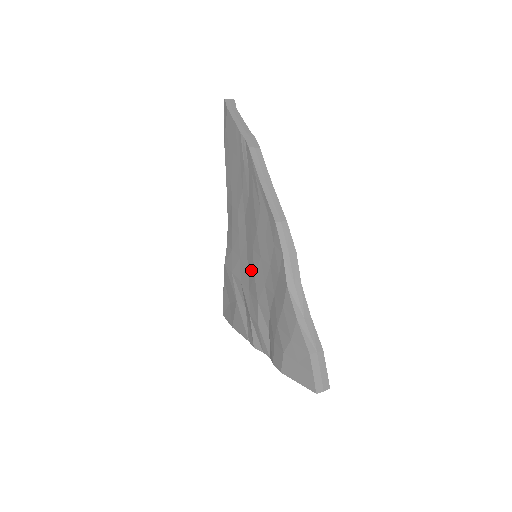
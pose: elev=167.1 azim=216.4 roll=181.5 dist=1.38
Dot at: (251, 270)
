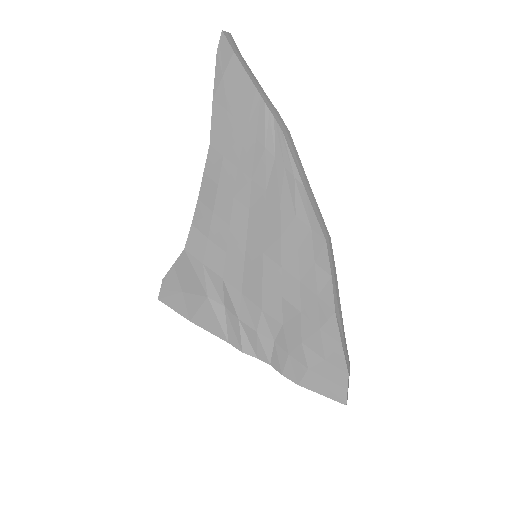
Dot at: (254, 274)
